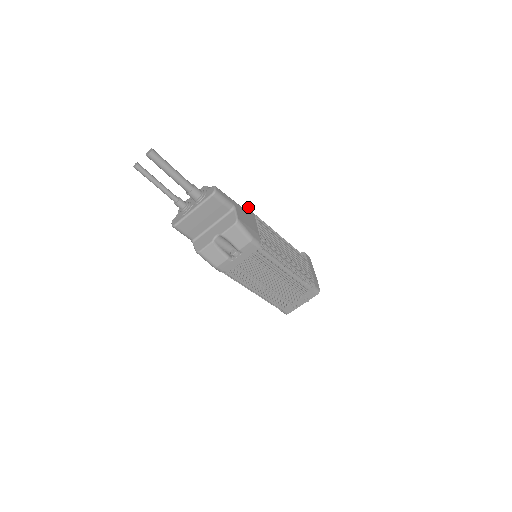
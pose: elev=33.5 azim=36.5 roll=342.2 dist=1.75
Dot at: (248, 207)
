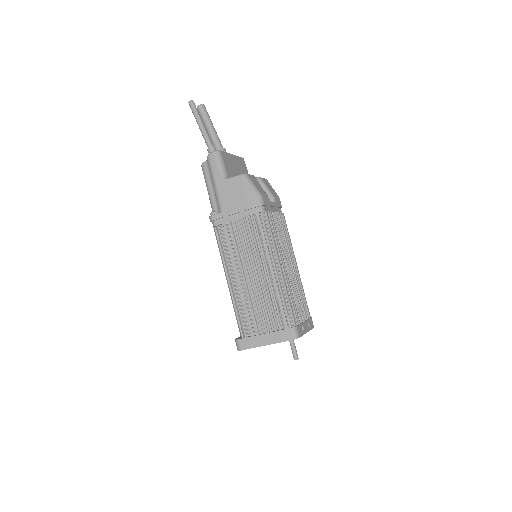
Dot at: occluded
